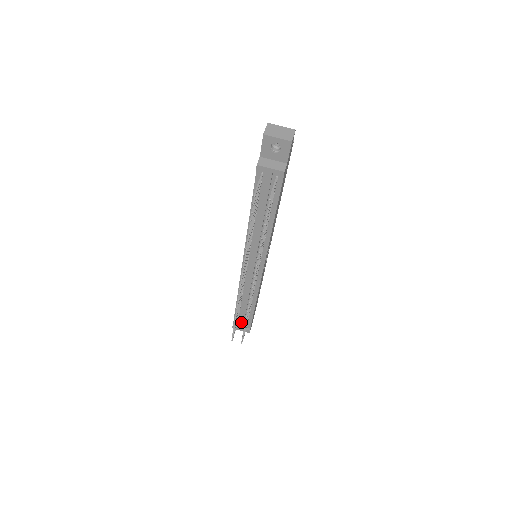
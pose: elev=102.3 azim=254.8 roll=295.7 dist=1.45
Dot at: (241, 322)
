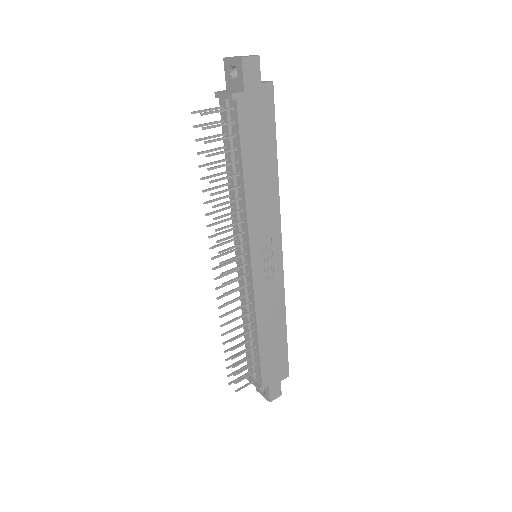
Dot at: (251, 368)
